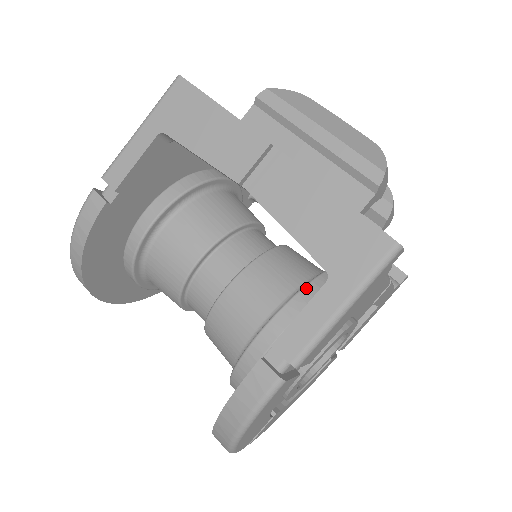
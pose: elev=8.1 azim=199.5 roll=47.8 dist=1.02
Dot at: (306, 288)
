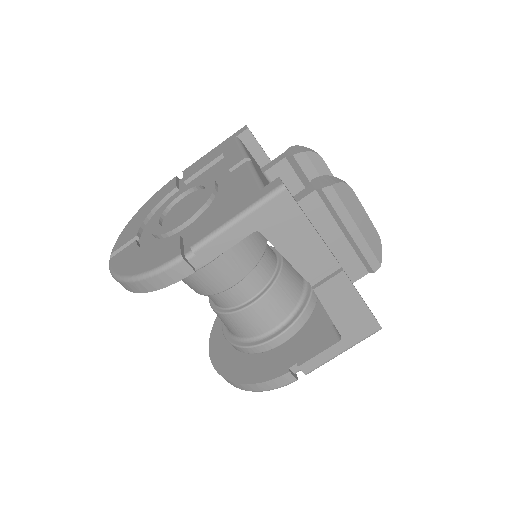
Dot at: (305, 311)
